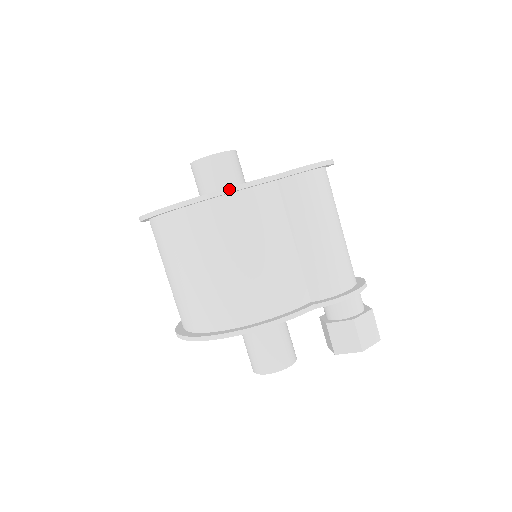
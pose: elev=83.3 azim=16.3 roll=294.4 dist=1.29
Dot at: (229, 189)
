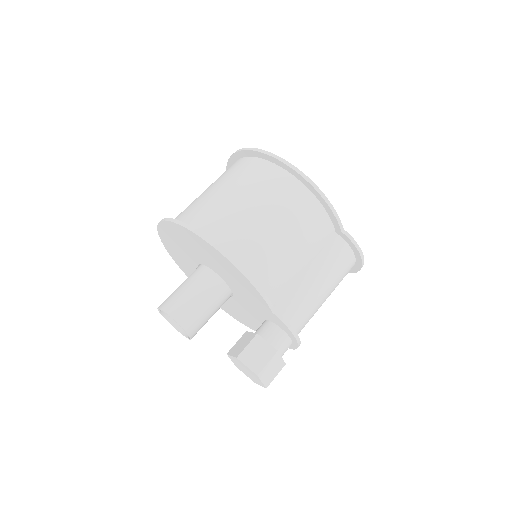
Dot at: (326, 197)
